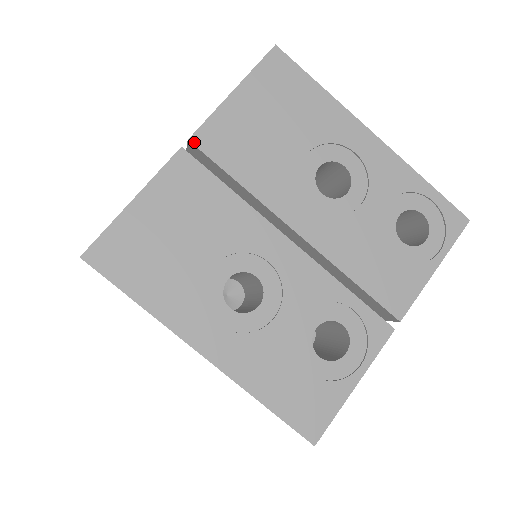
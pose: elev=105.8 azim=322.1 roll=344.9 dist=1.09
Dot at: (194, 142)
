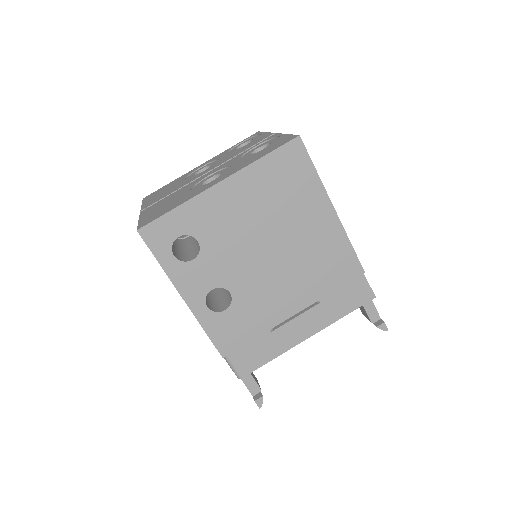
Dot at: (143, 209)
